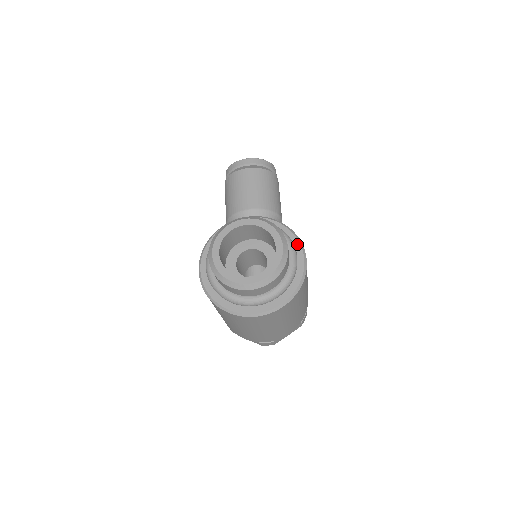
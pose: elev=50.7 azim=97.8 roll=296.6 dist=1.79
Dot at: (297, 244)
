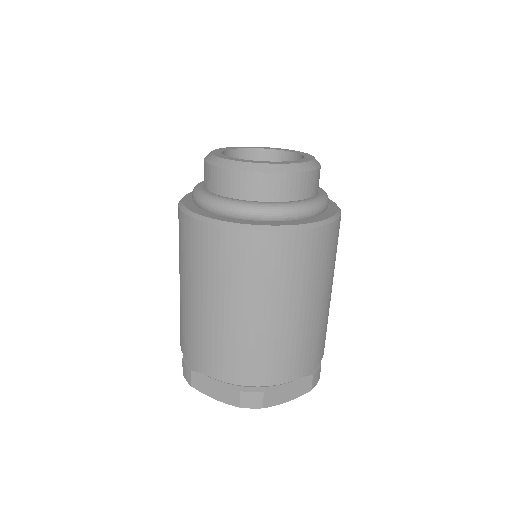
Dot at: occluded
